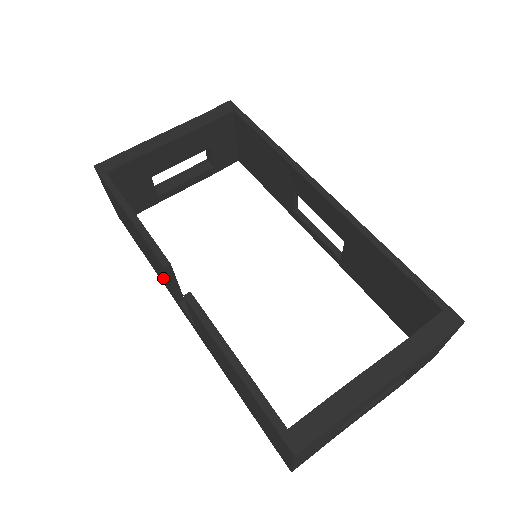
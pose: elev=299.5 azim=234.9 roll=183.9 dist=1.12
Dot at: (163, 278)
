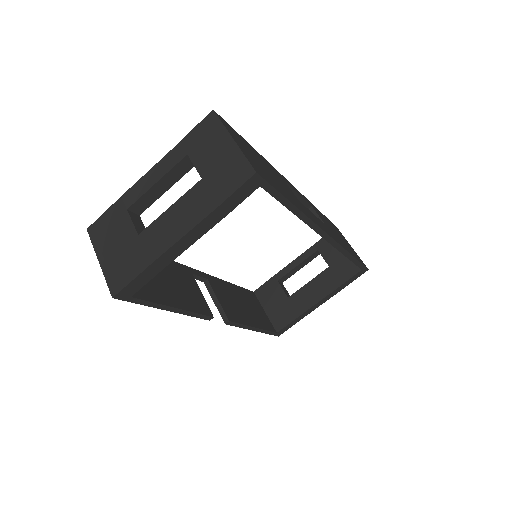
Dot at: occluded
